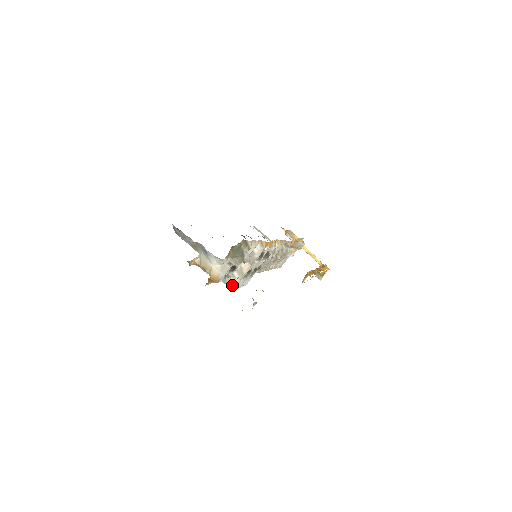
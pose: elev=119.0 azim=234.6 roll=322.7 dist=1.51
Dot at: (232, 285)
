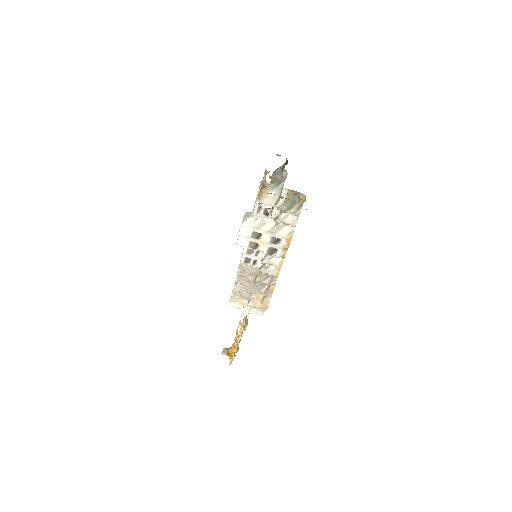
Dot at: (246, 223)
